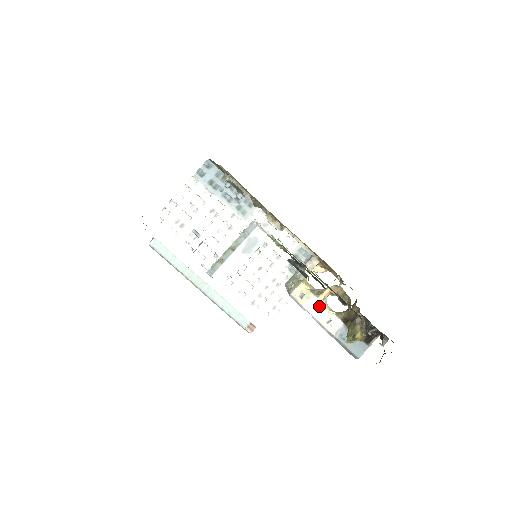
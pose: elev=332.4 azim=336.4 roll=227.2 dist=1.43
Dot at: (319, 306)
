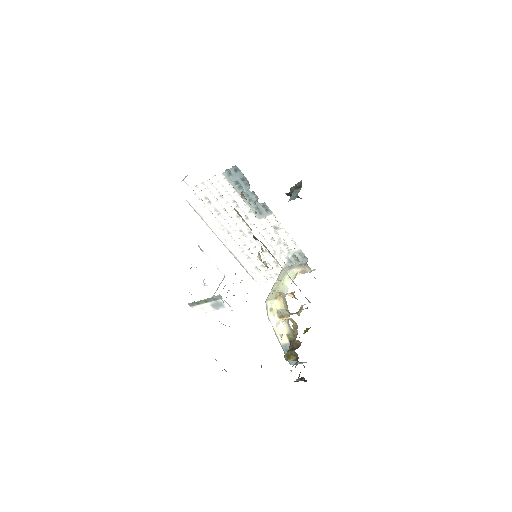
Dot at: (278, 324)
